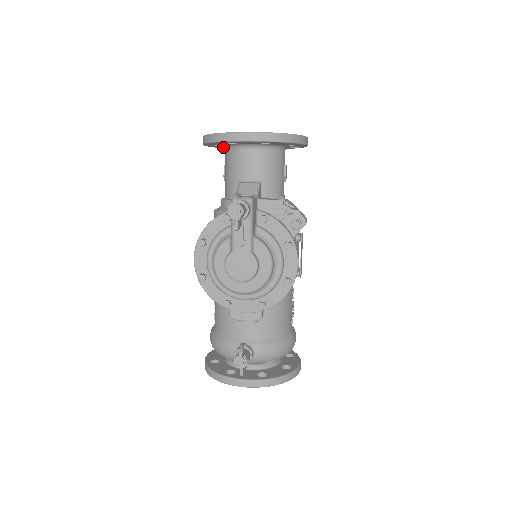
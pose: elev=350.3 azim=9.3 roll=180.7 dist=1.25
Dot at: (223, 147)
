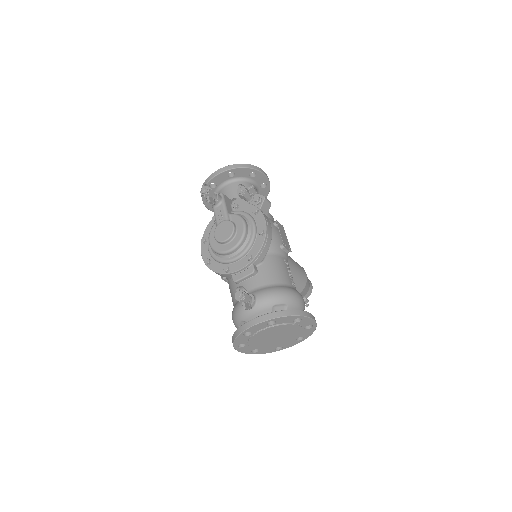
Dot at: occluded
